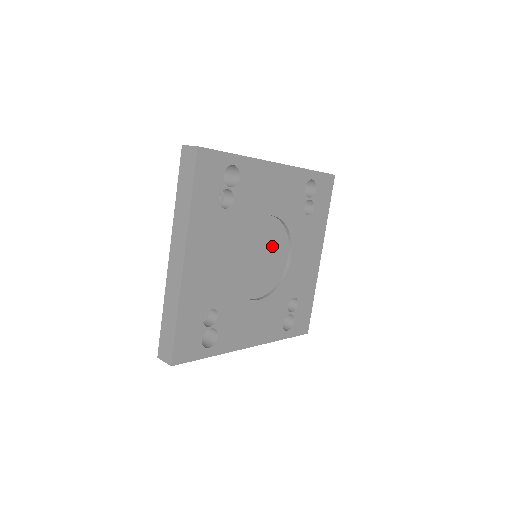
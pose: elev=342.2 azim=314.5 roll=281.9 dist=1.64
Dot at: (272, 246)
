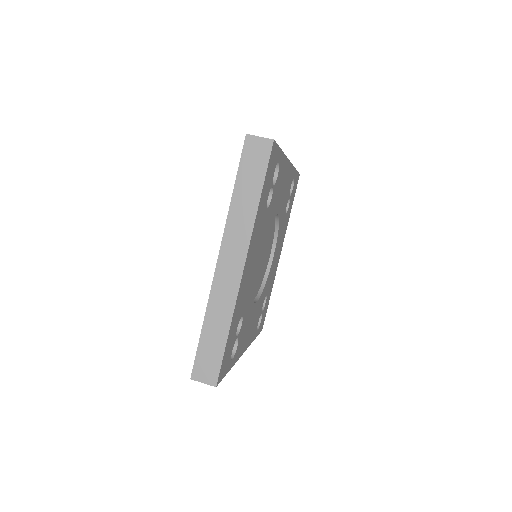
Dot at: (268, 245)
